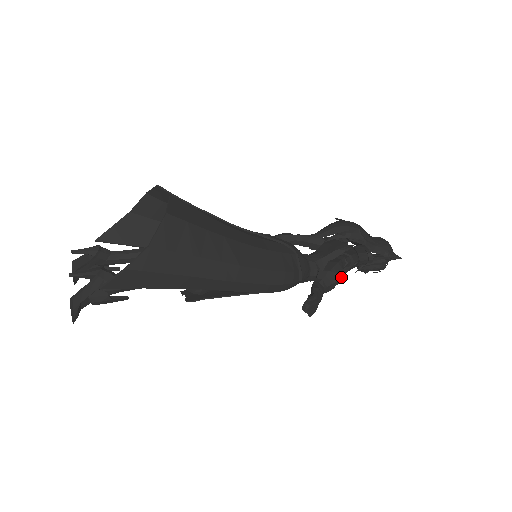
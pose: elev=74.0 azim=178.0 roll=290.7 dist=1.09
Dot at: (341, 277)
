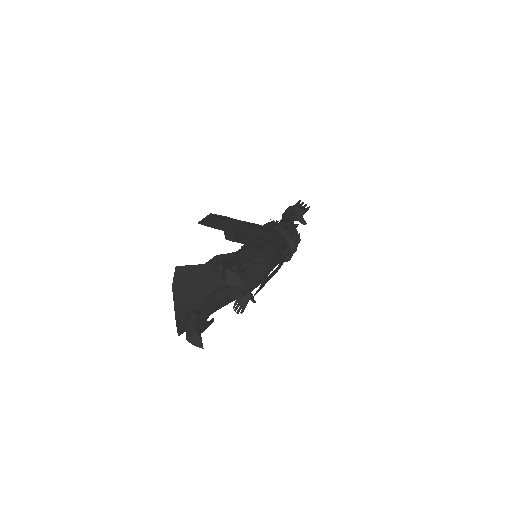
Dot at: (294, 239)
